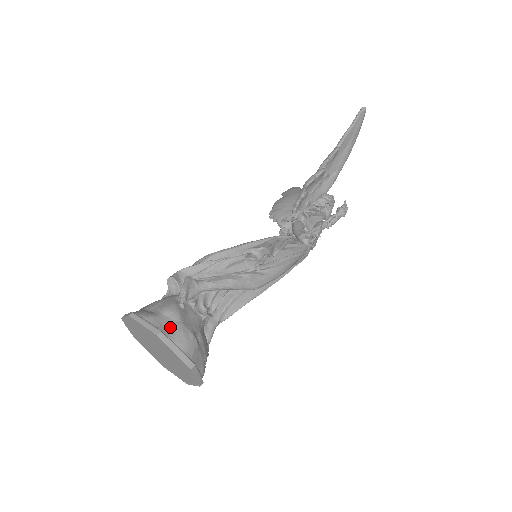
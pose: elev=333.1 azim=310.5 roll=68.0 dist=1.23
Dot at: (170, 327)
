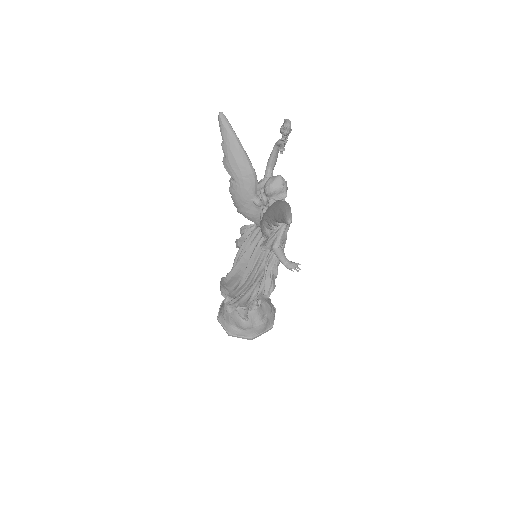
Dot at: (252, 332)
